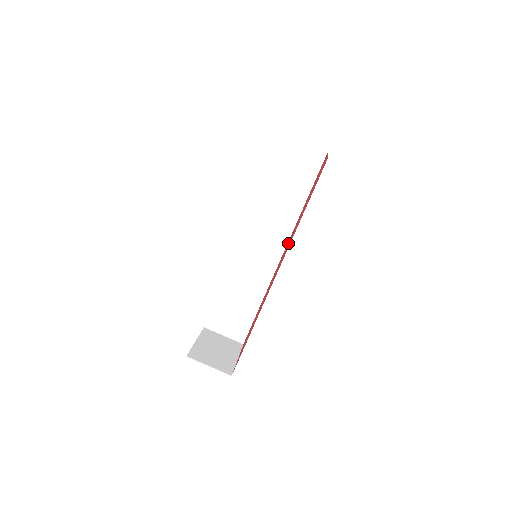
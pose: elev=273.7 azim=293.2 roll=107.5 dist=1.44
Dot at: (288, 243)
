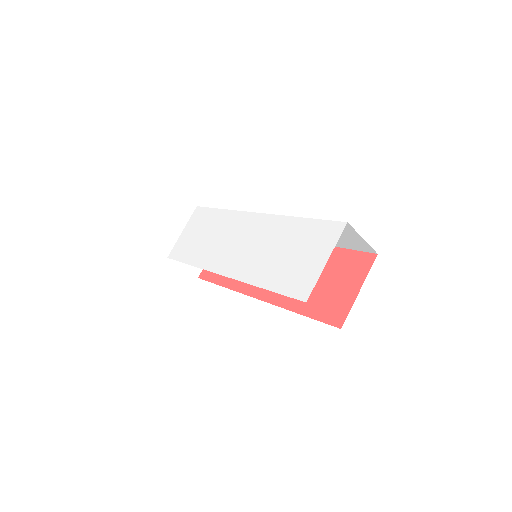
Dot at: occluded
